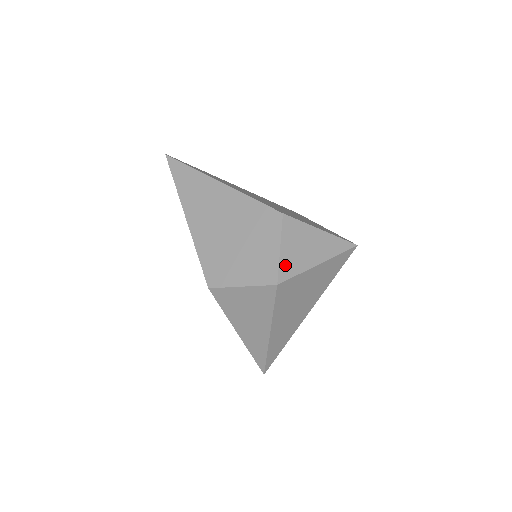
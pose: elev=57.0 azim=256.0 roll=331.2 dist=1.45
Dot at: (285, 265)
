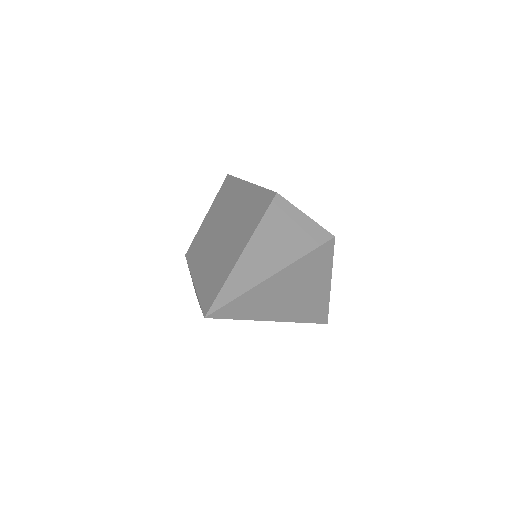
Dot at: occluded
